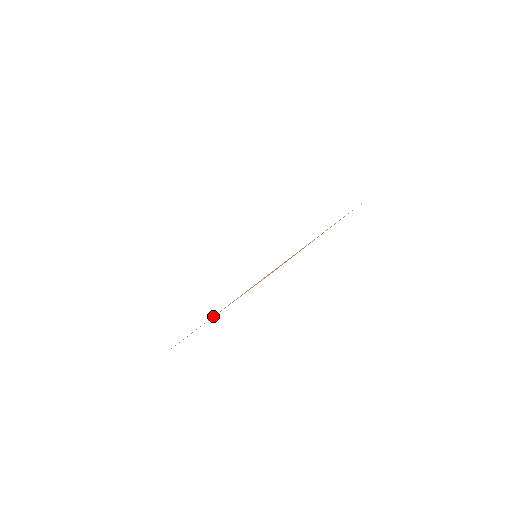
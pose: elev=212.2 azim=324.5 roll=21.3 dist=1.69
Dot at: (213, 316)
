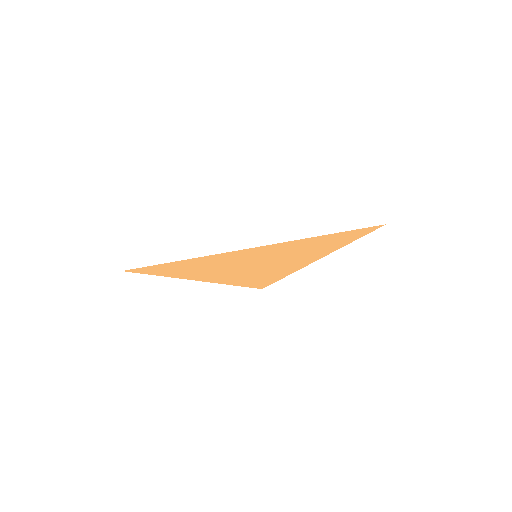
Dot at: (189, 261)
